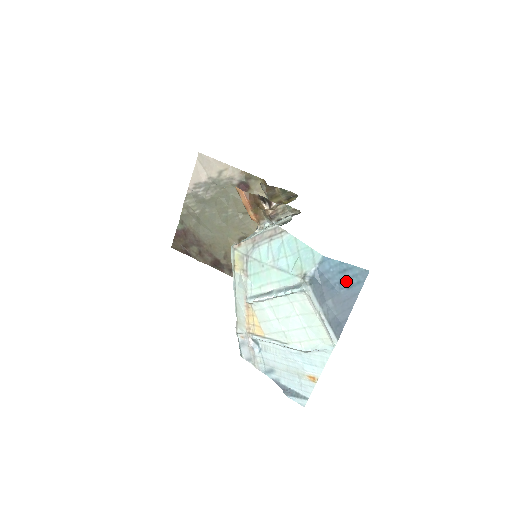
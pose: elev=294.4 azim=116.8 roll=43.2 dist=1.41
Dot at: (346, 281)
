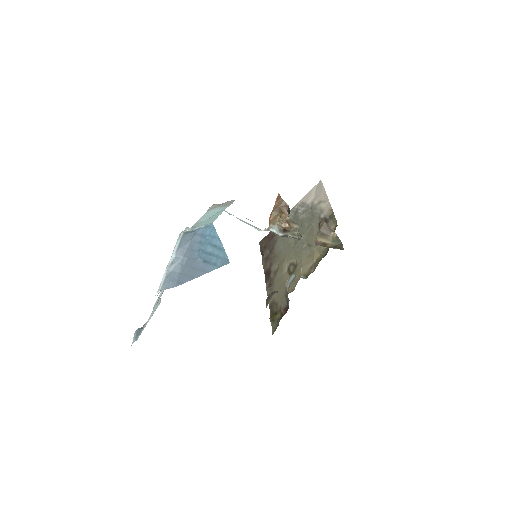
Dot at: (209, 255)
